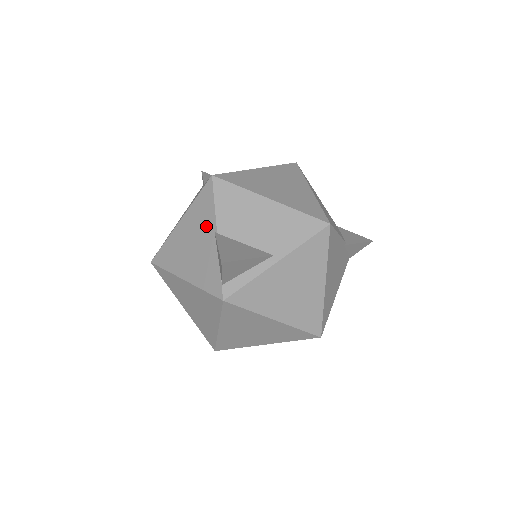
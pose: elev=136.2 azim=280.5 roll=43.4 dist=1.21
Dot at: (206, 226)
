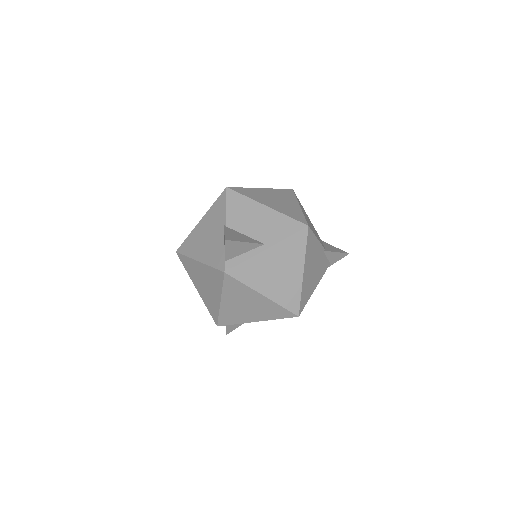
Dot at: (218, 222)
